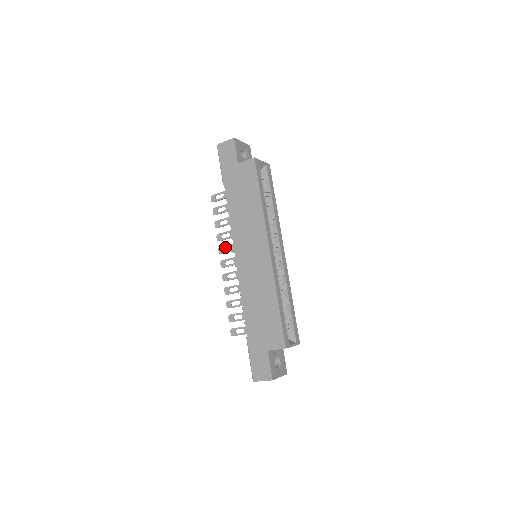
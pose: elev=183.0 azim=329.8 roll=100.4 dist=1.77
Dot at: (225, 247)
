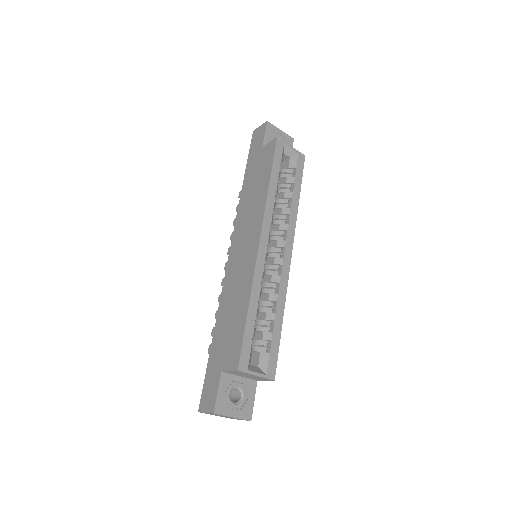
Dot at: occluded
